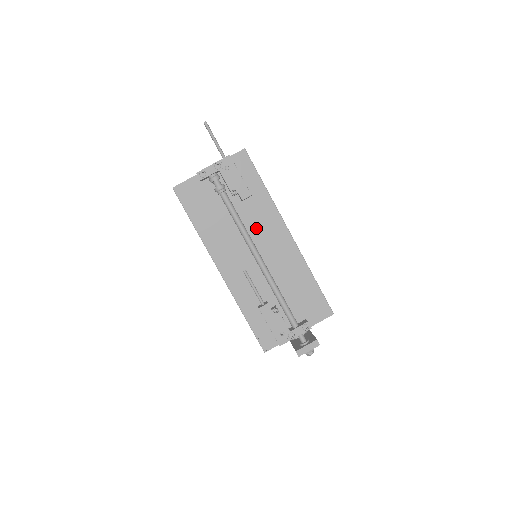
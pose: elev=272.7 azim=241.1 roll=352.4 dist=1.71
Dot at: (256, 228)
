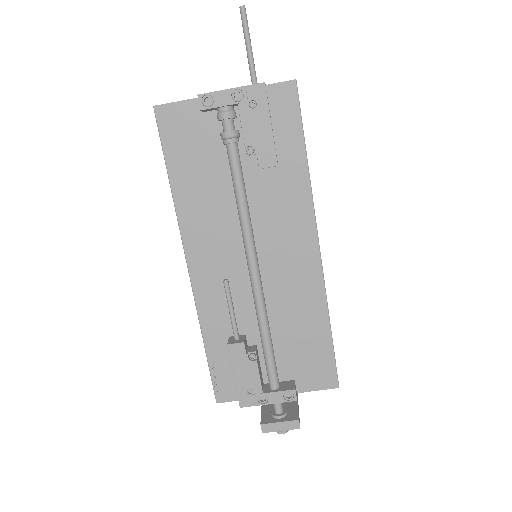
Dot at: (268, 220)
